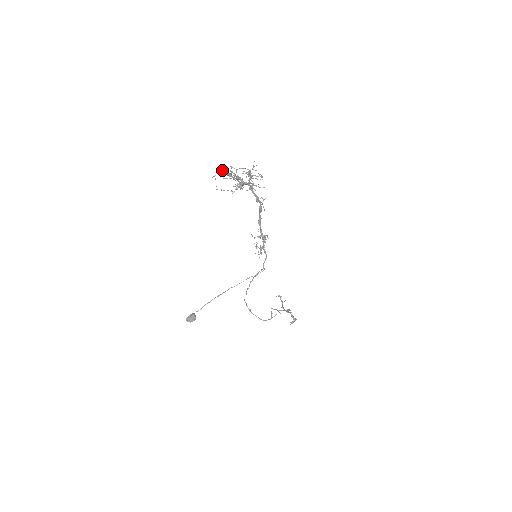
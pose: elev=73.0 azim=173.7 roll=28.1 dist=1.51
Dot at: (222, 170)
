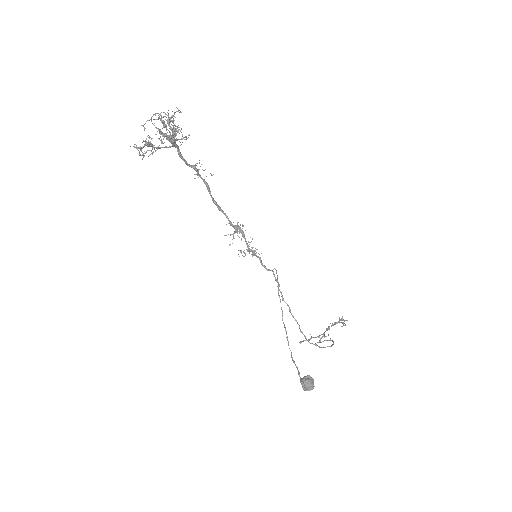
Dot at: (137, 148)
